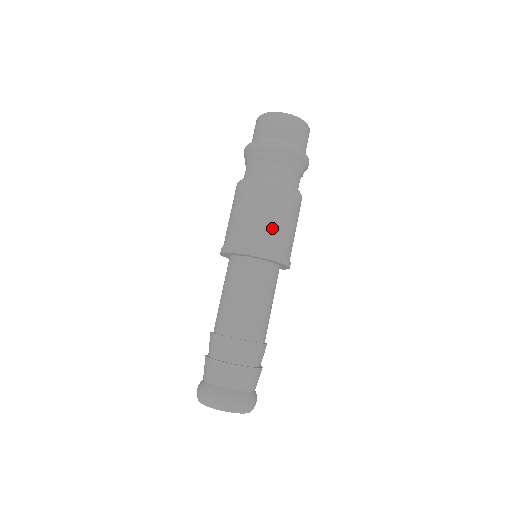
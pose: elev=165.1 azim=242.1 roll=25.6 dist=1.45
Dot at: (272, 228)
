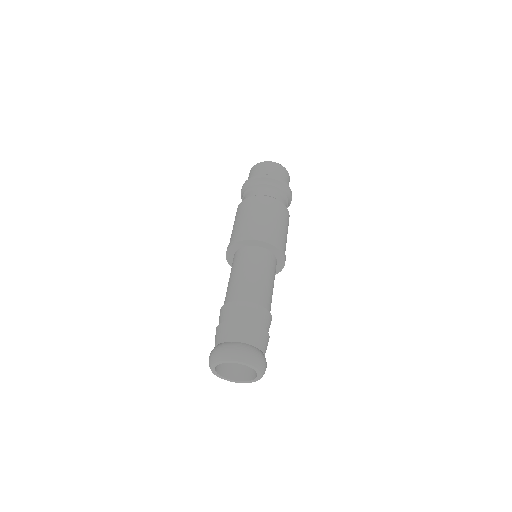
Dot at: (260, 222)
